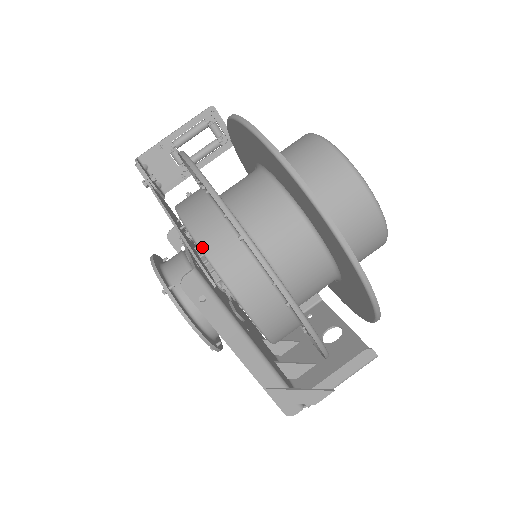
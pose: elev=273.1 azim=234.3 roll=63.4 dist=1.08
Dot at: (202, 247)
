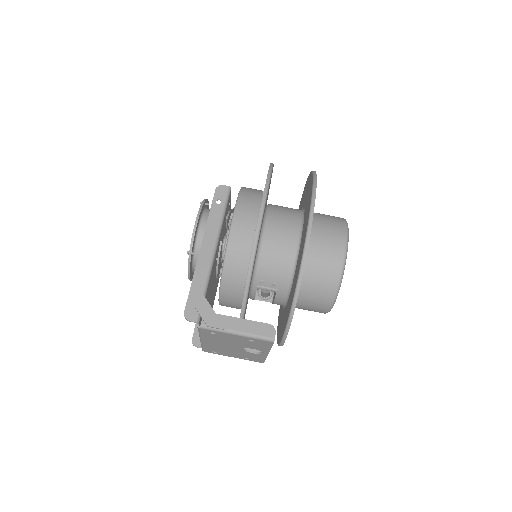
Dot at: (242, 188)
